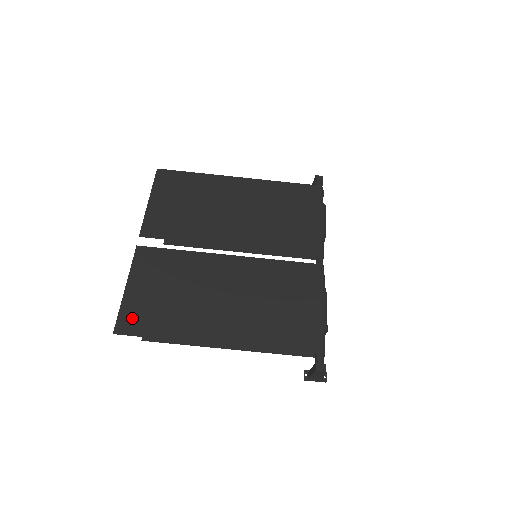
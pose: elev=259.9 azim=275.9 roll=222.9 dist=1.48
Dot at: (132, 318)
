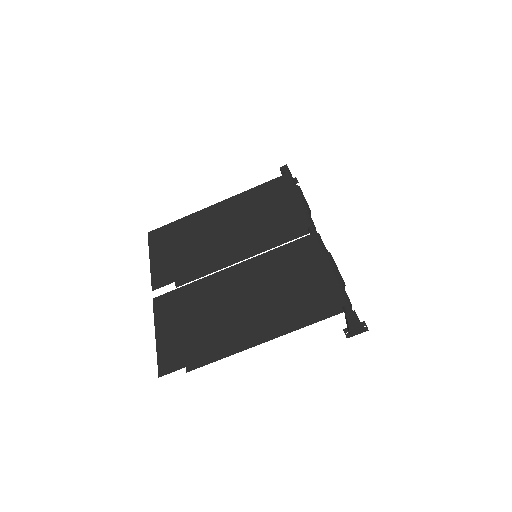
Dot at: (170, 357)
